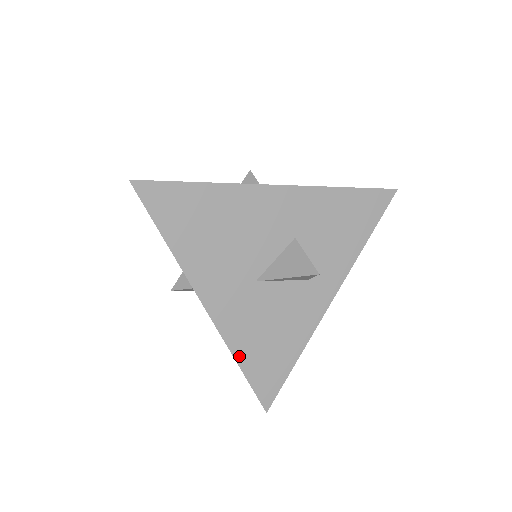
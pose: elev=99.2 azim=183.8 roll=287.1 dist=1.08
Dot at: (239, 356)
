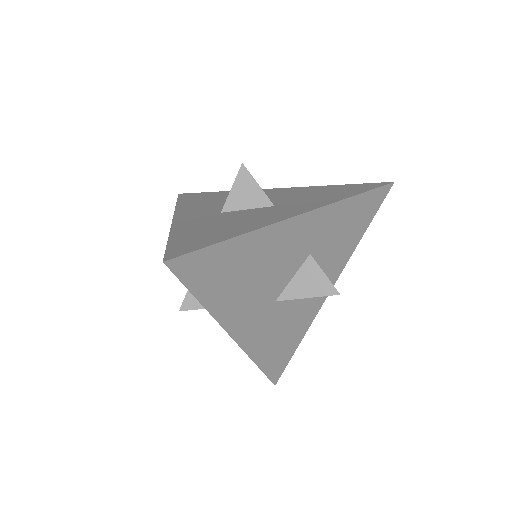
Dot at: (258, 360)
